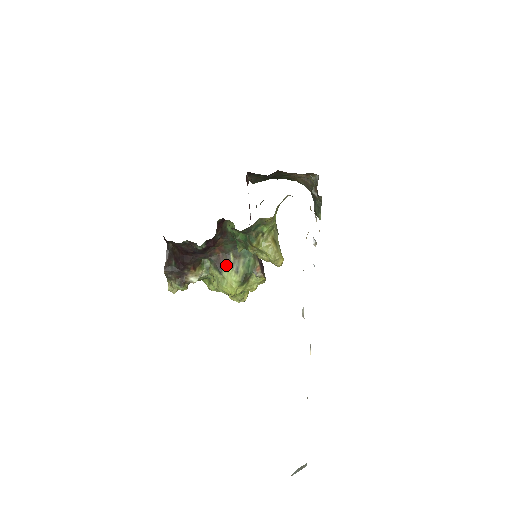
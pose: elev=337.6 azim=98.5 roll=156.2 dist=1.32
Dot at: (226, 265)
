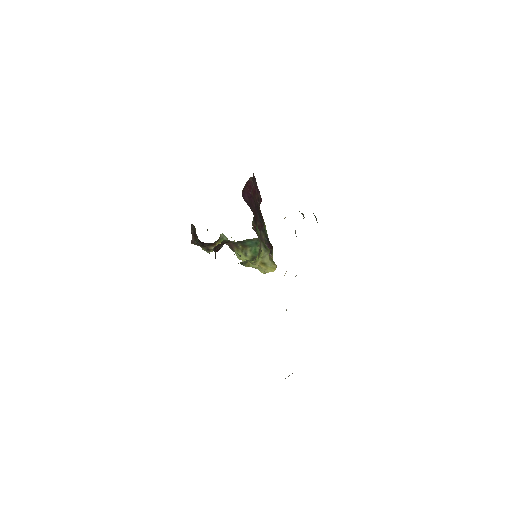
Dot at: (237, 249)
